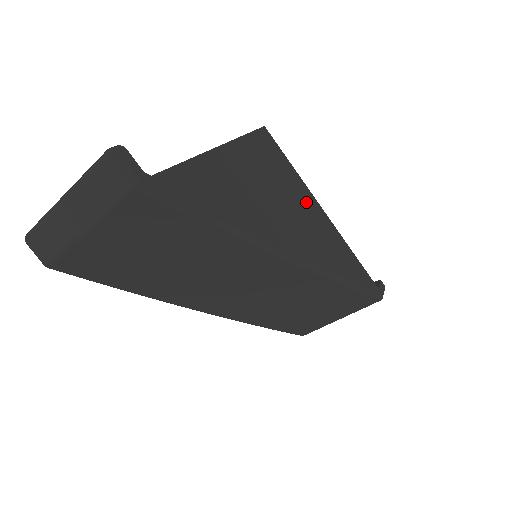
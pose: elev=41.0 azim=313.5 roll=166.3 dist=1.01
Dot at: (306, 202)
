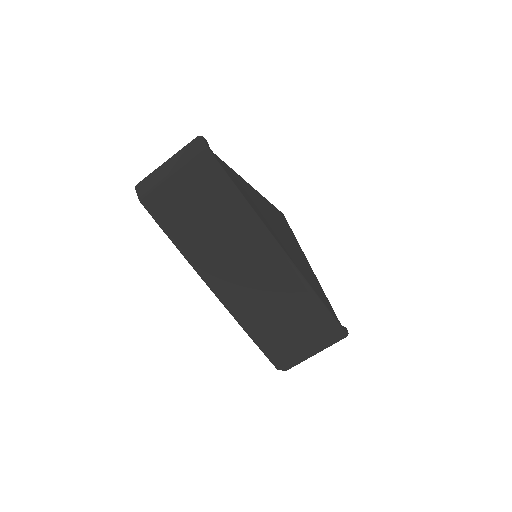
Dot at: (298, 250)
